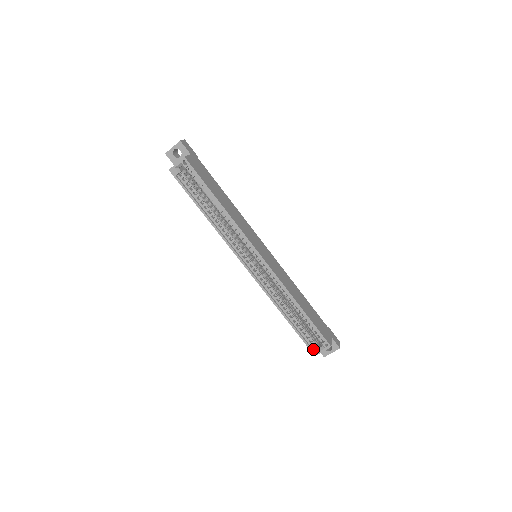
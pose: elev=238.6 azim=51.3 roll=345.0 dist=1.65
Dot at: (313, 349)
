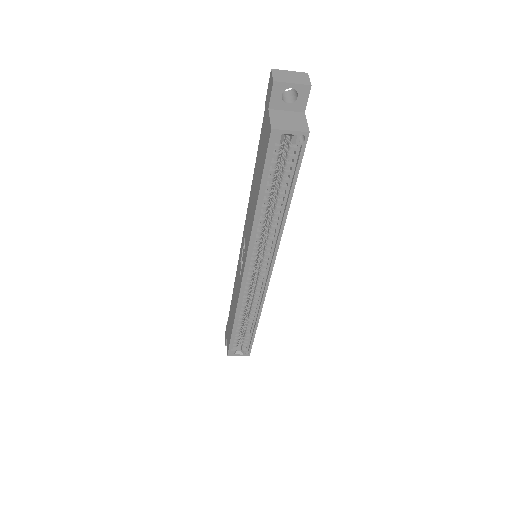
Dot at: (232, 351)
